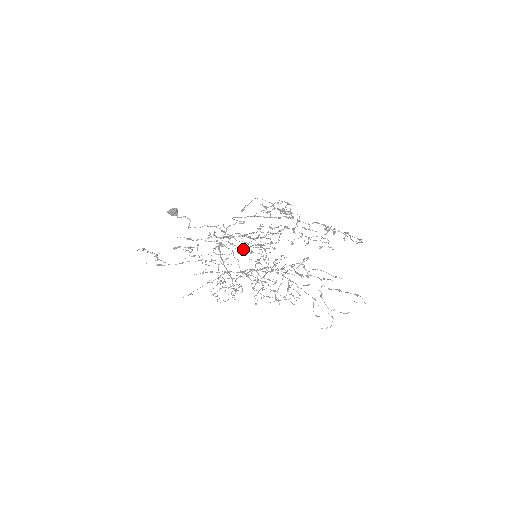
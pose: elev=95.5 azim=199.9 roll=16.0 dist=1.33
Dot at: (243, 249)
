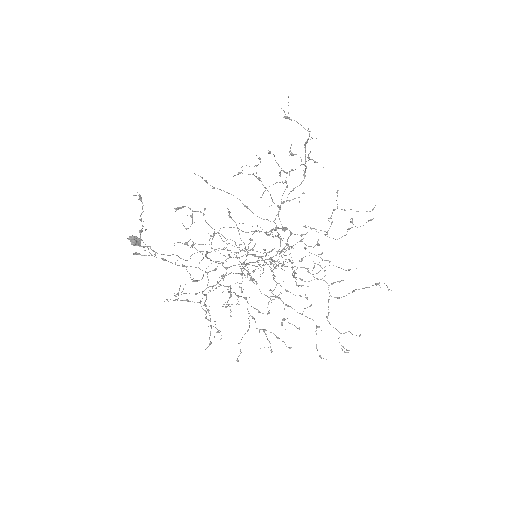
Dot at: occluded
